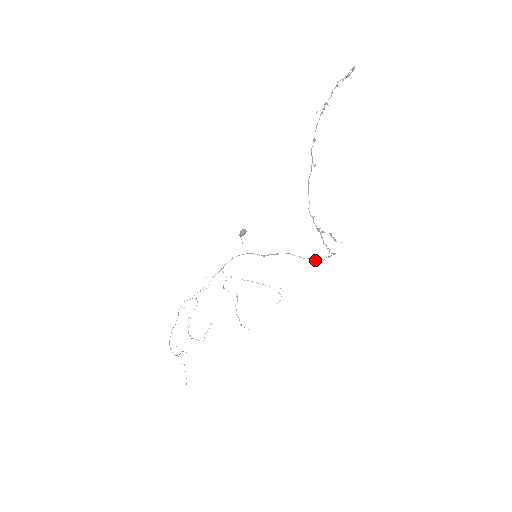
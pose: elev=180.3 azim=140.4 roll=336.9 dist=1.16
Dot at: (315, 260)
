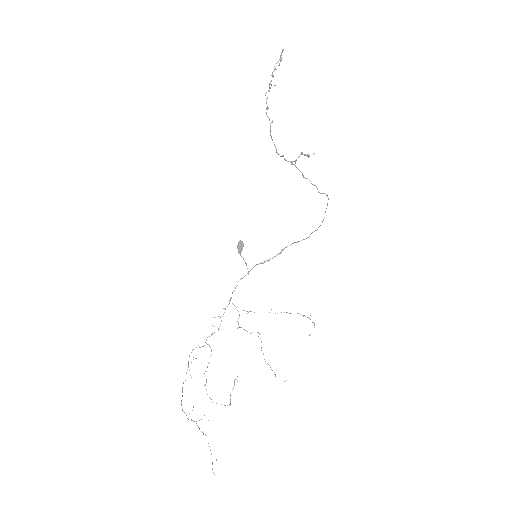
Dot at: occluded
